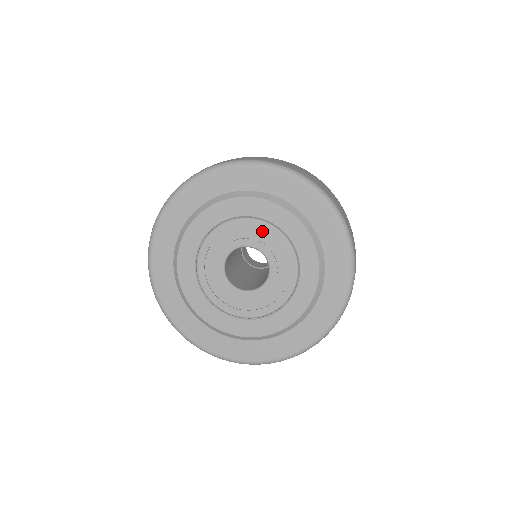
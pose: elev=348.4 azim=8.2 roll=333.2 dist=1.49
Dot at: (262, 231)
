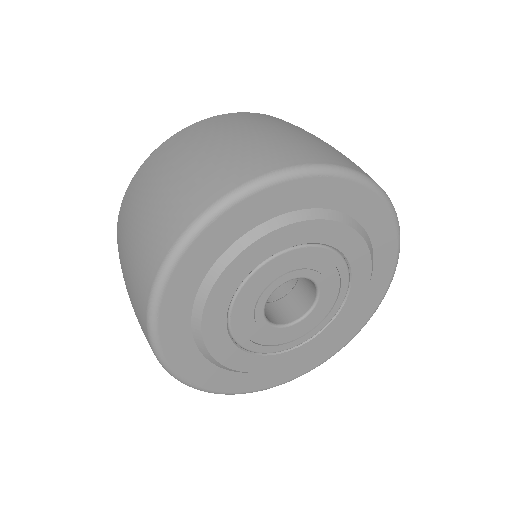
Dot at: (299, 257)
